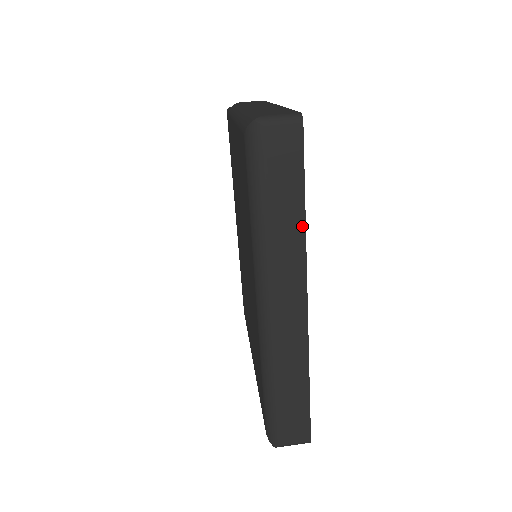
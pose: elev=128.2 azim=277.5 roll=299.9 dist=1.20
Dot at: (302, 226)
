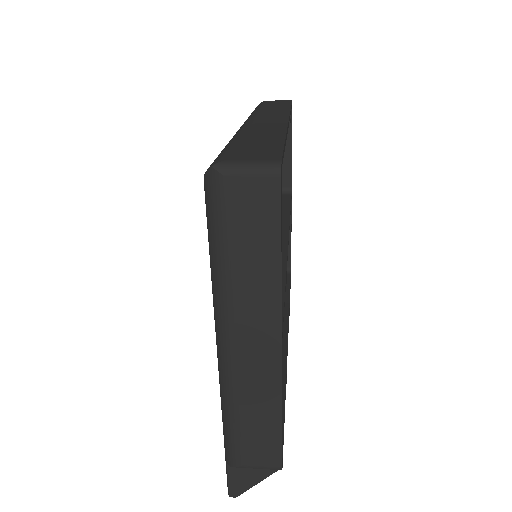
Dot at: (288, 109)
